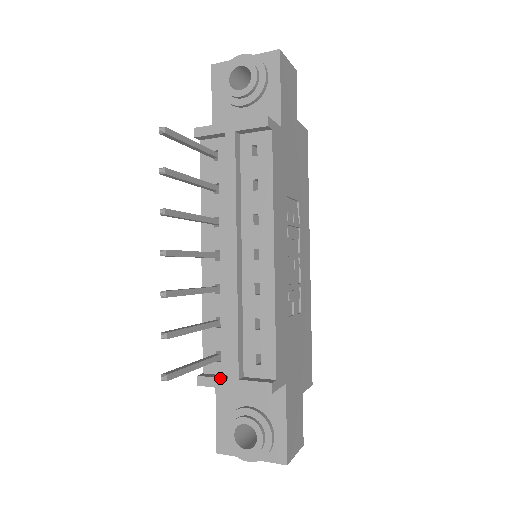
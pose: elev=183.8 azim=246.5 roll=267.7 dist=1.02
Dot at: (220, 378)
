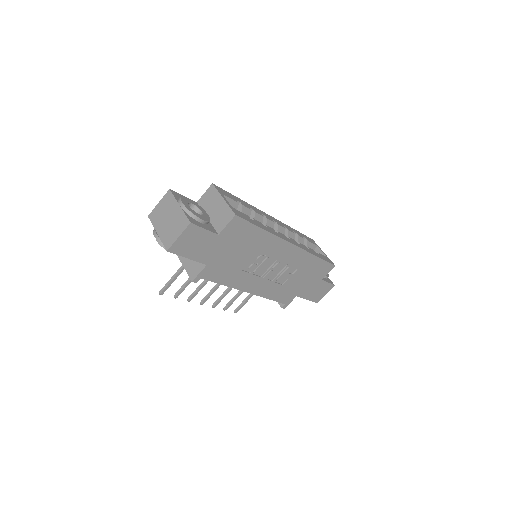
Dot at: occluded
